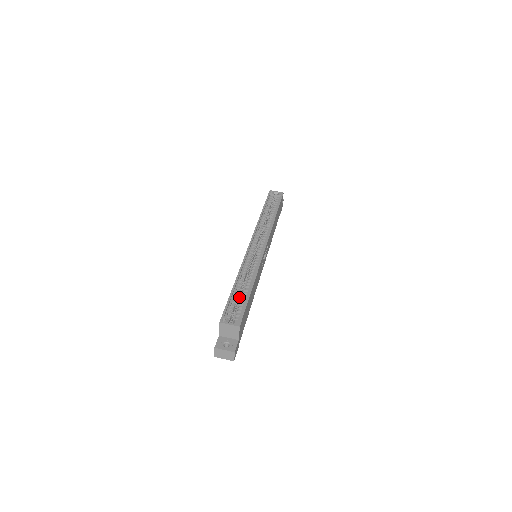
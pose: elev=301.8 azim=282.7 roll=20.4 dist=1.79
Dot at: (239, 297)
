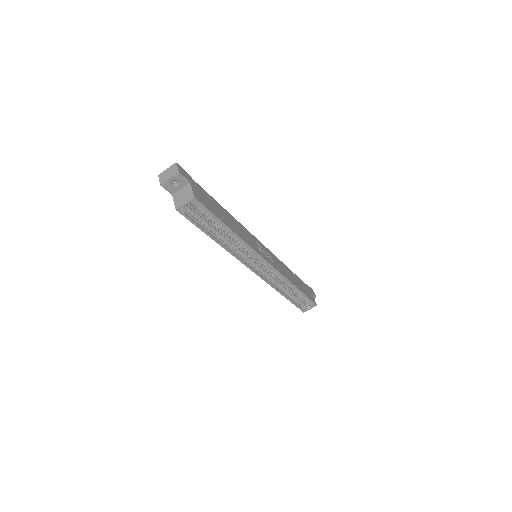
Dot at: (292, 292)
